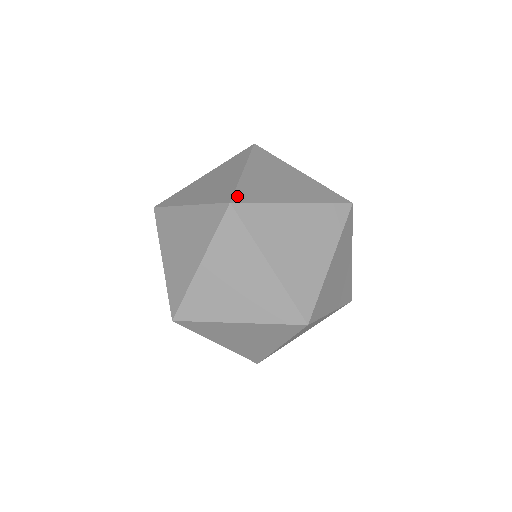
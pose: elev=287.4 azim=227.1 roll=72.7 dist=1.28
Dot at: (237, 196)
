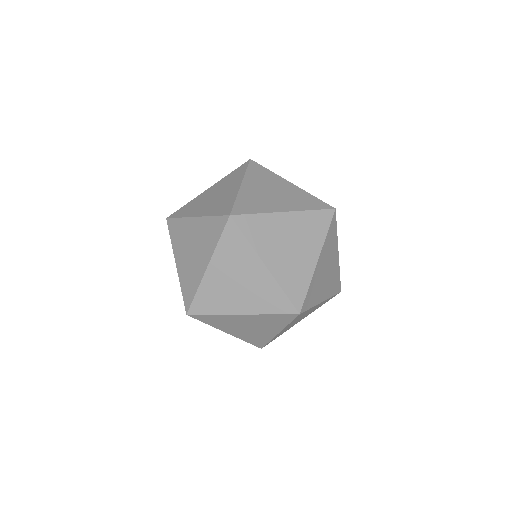
Dot at: (236, 209)
